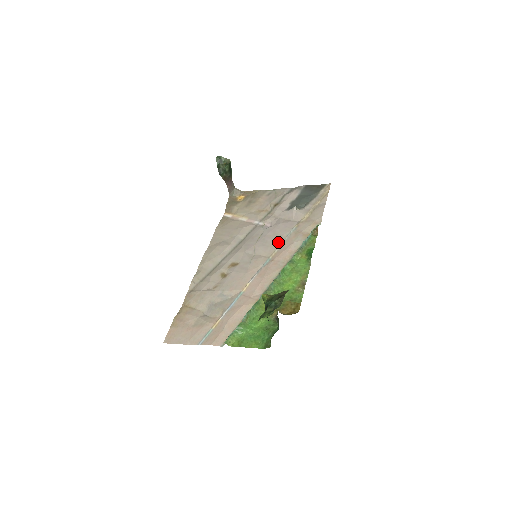
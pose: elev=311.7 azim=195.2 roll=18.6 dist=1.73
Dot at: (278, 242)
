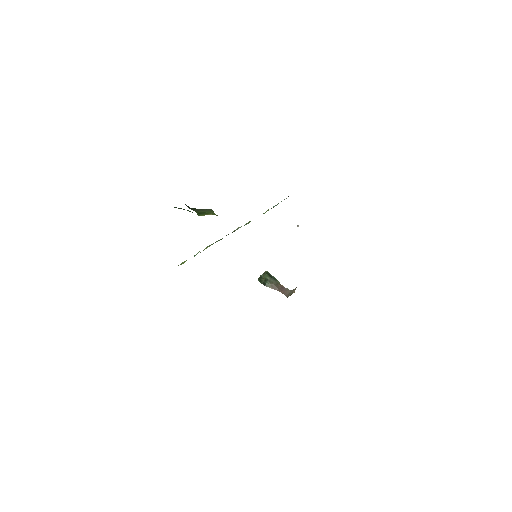
Dot at: occluded
